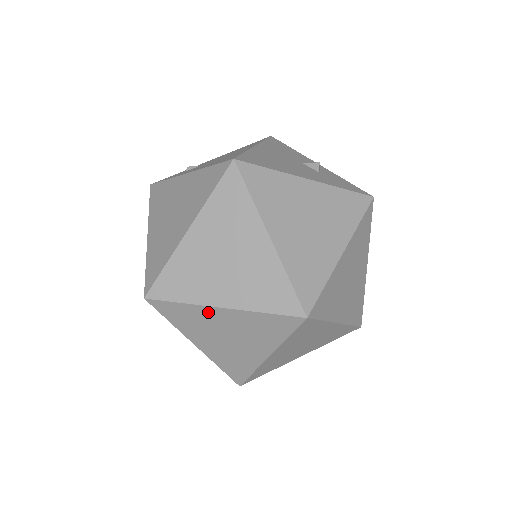
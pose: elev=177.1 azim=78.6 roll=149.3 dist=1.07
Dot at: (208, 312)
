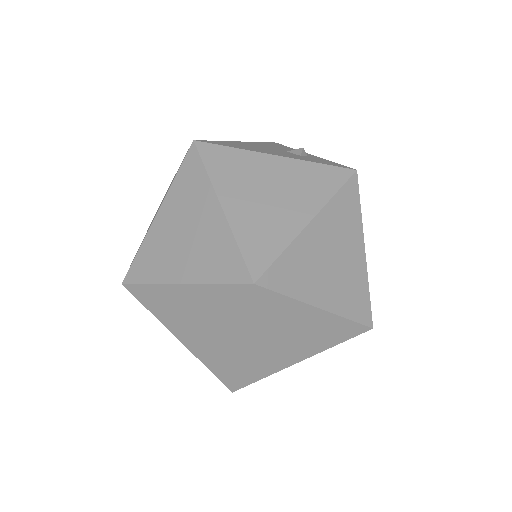
Dot at: (172, 292)
